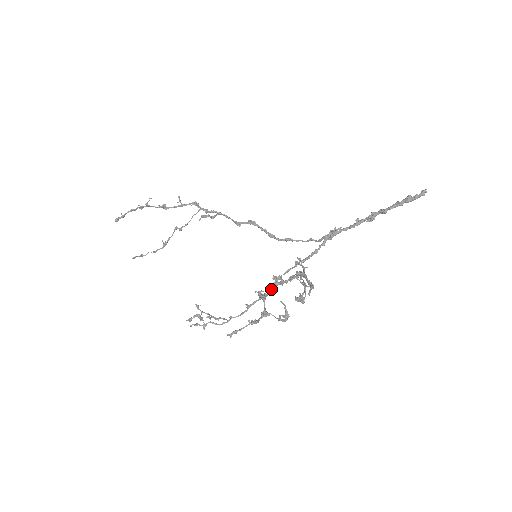
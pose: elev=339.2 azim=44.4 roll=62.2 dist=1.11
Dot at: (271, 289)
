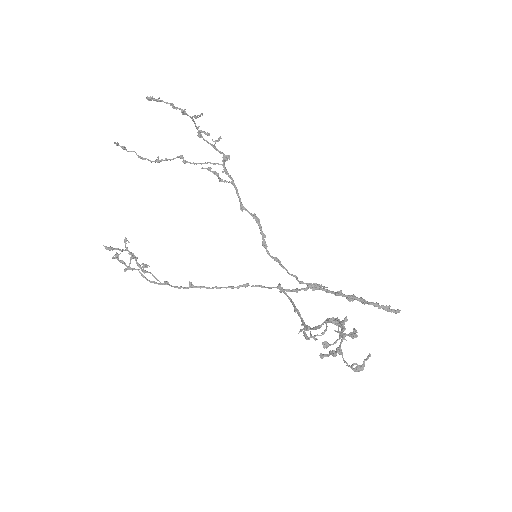
Dot at: (344, 329)
